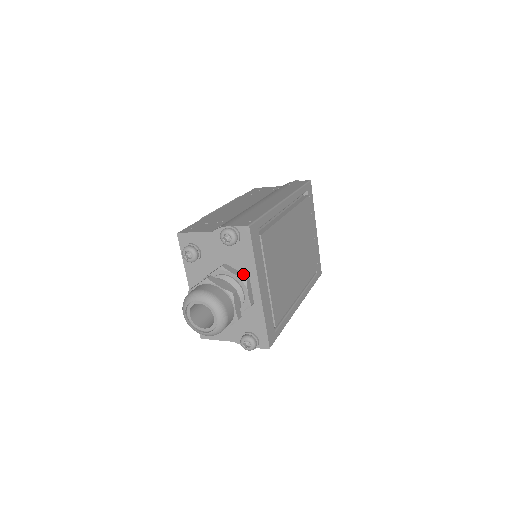
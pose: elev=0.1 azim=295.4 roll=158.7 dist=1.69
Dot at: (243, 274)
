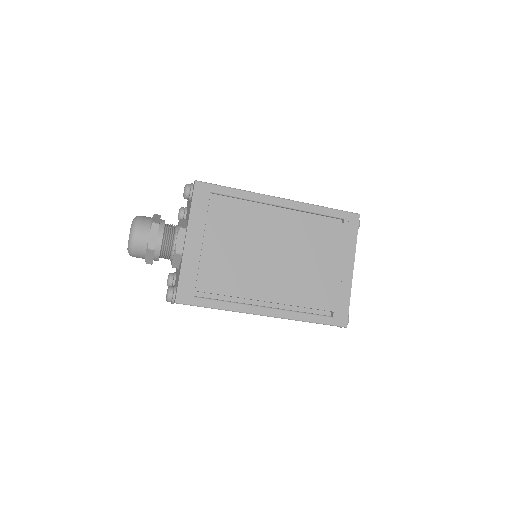
Dot at: (186, 226)
